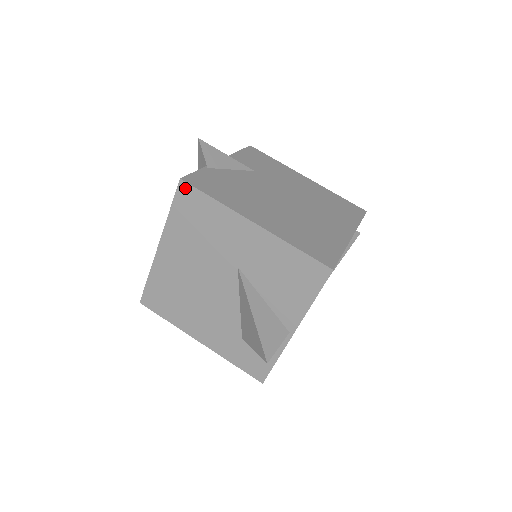
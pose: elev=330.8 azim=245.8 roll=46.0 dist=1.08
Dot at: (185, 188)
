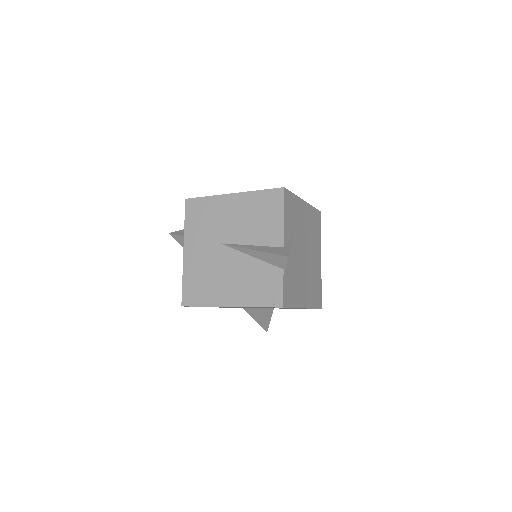
Dot at: occluded
